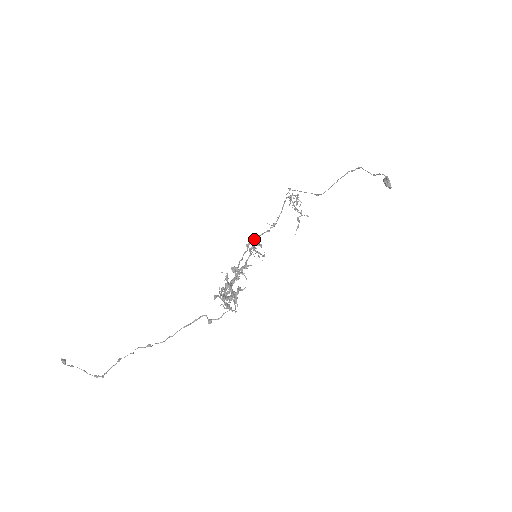
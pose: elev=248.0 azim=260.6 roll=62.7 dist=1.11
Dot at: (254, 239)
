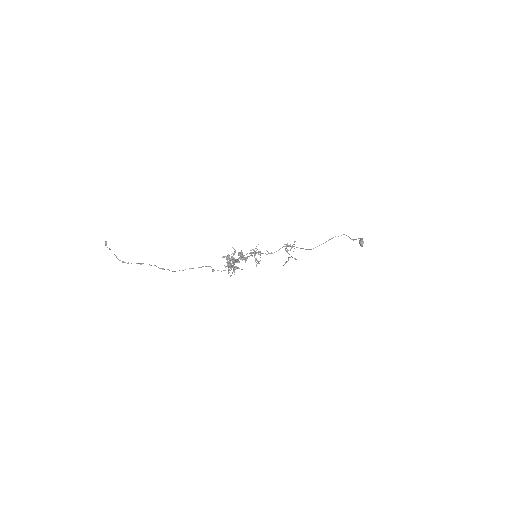
Dot at: (256, 252)
